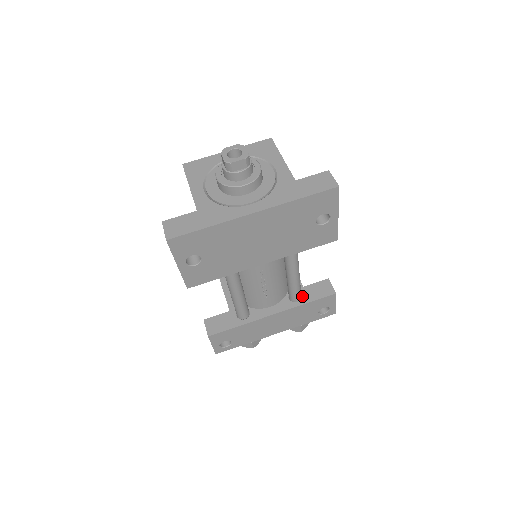
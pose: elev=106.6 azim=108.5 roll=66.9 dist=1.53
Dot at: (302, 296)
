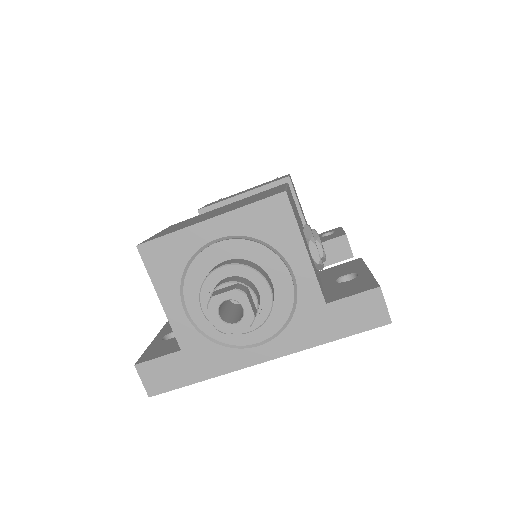
Dot at: occluded
